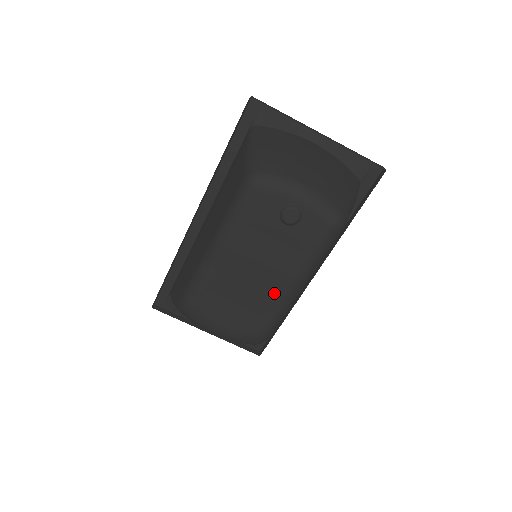
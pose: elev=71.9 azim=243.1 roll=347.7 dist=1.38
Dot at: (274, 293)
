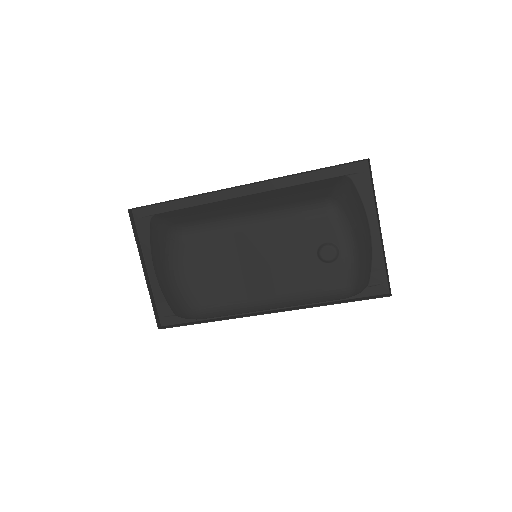
Dot at: (250, 291)
